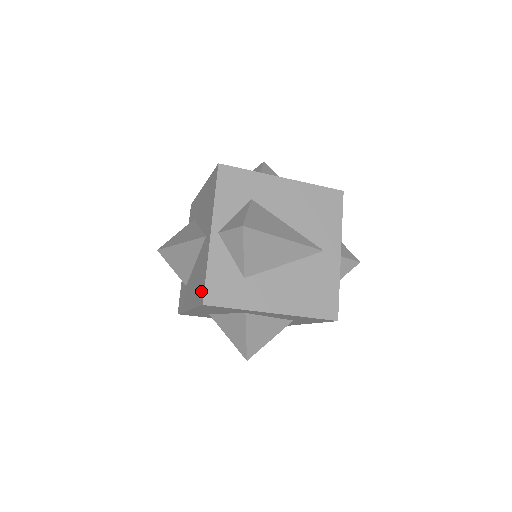
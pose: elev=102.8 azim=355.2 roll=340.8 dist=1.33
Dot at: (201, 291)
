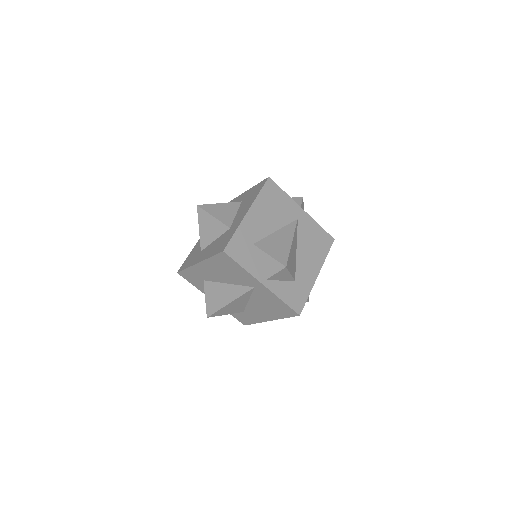
Dot at: (287, 311)
